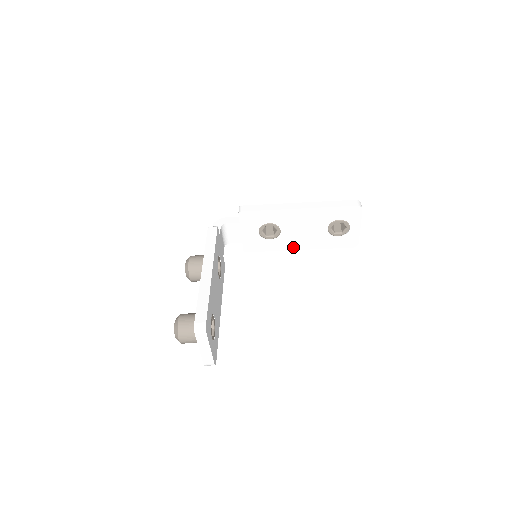
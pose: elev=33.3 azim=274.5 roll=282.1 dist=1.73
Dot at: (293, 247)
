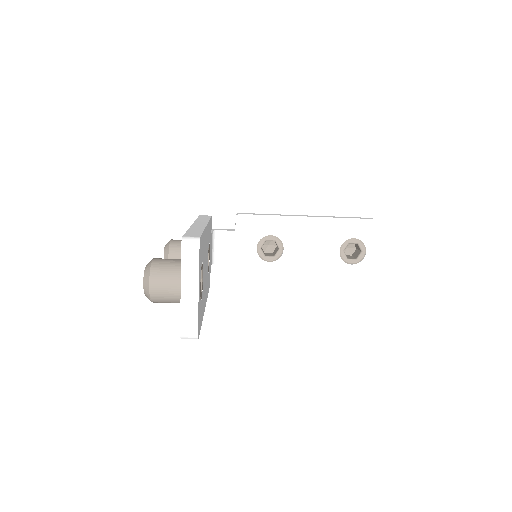
Dot at: (296, 277)
